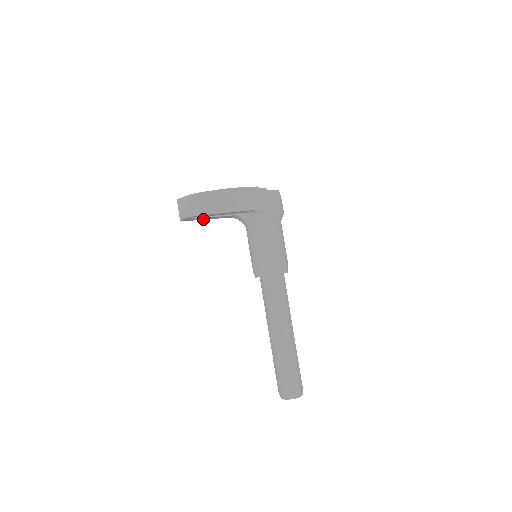
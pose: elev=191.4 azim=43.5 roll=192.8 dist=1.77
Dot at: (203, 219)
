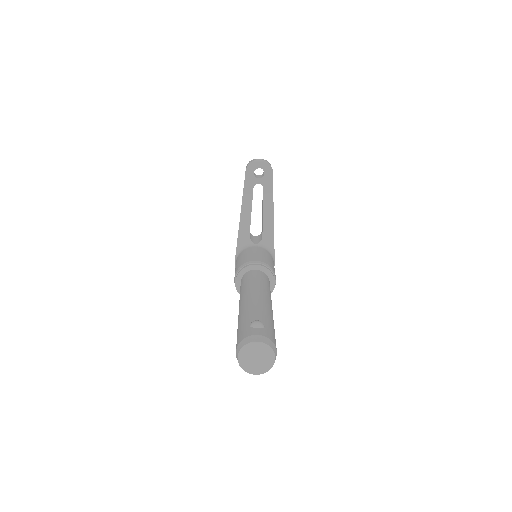
Dot at: (244, 194)
